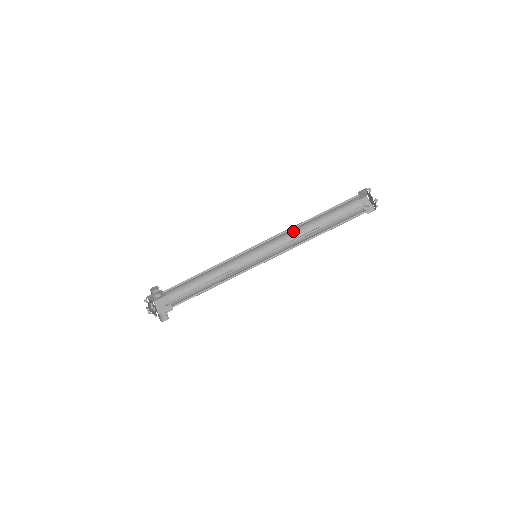
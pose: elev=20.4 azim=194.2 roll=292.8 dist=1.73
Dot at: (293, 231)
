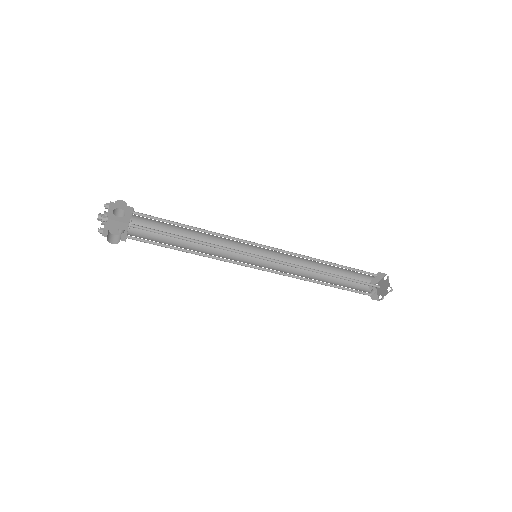
Dot at: (301, 263)
